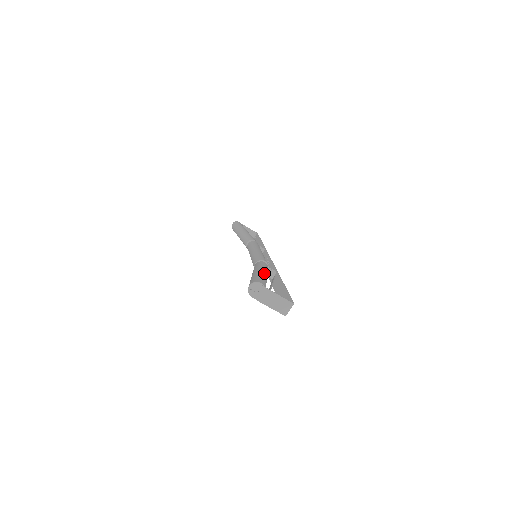
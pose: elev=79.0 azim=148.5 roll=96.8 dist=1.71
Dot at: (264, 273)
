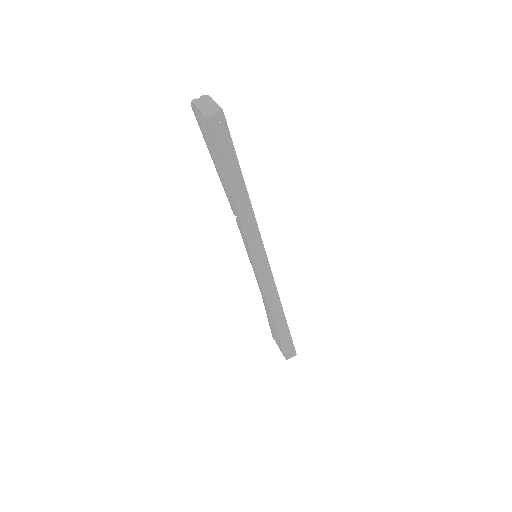
Dot at: occluded
